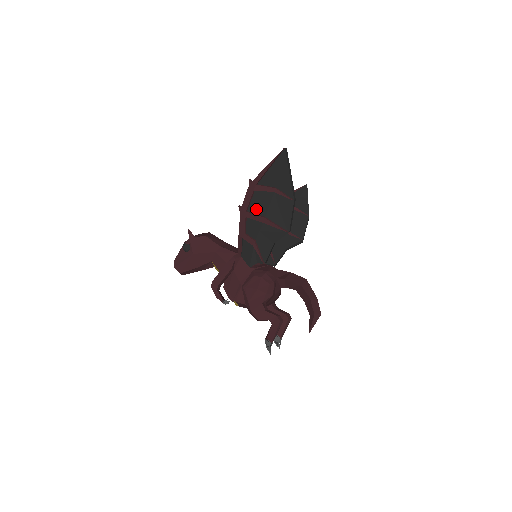
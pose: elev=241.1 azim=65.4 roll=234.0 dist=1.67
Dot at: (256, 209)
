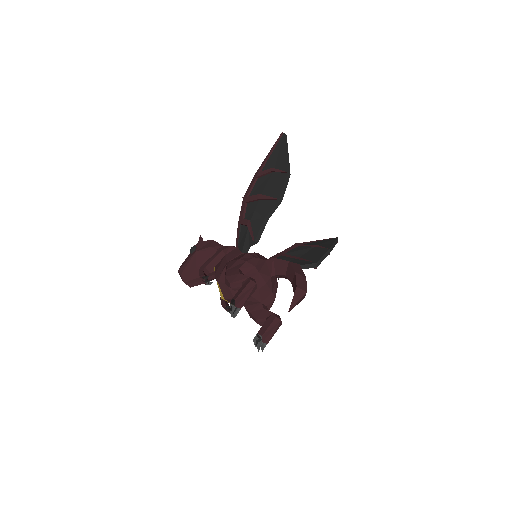
Dot at: (255, 192)
